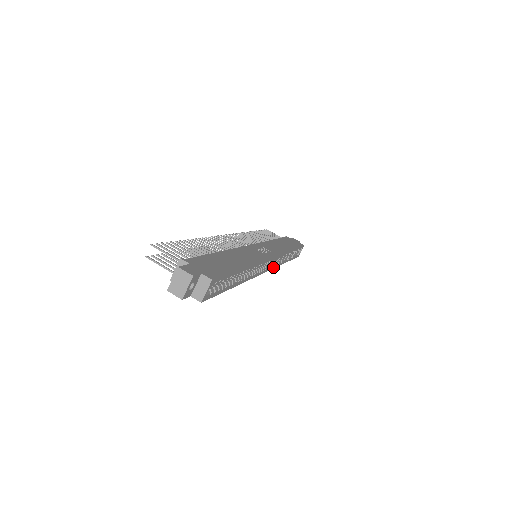
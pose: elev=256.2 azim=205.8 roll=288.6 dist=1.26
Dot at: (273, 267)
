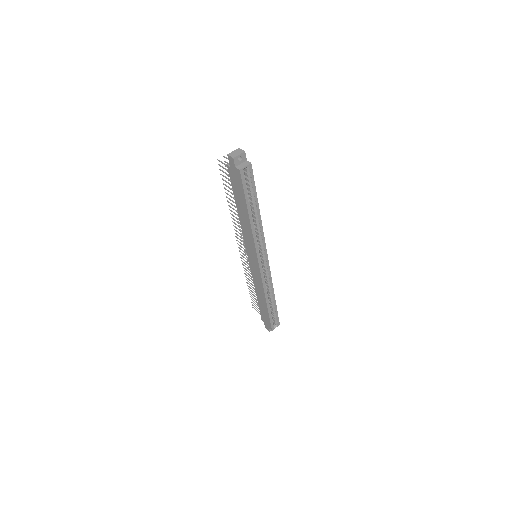
Dot at: (262, 275)
